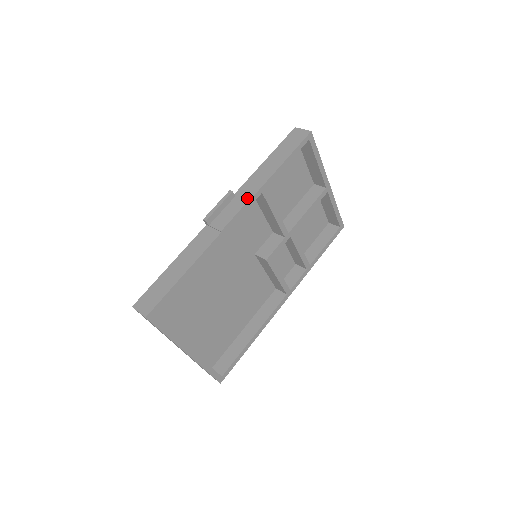
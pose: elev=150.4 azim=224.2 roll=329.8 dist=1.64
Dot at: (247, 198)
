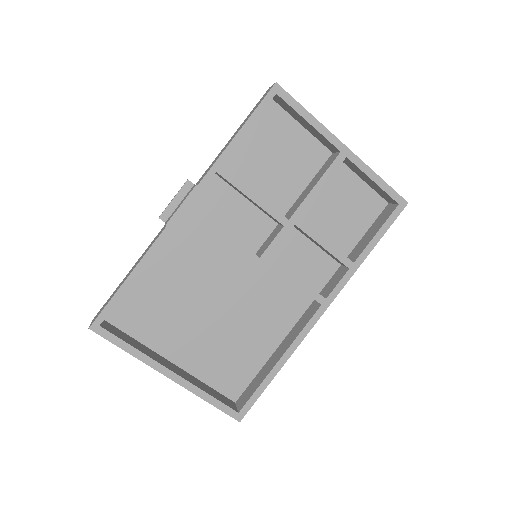
Dot at: (199, 182)
